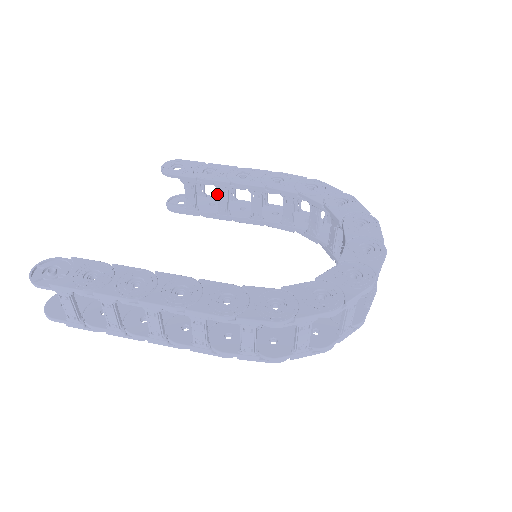
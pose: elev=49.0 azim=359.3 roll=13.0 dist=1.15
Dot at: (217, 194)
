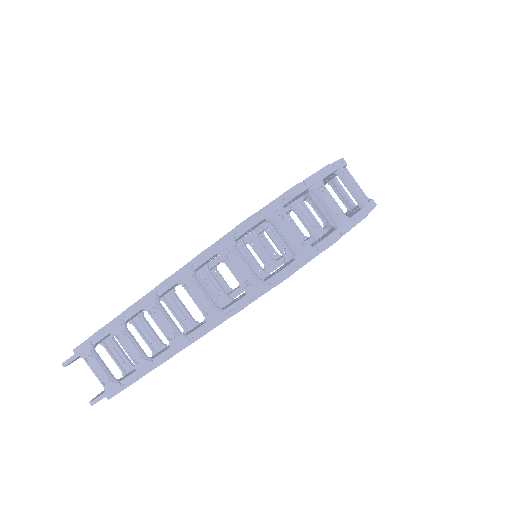
Dot at: occluded
